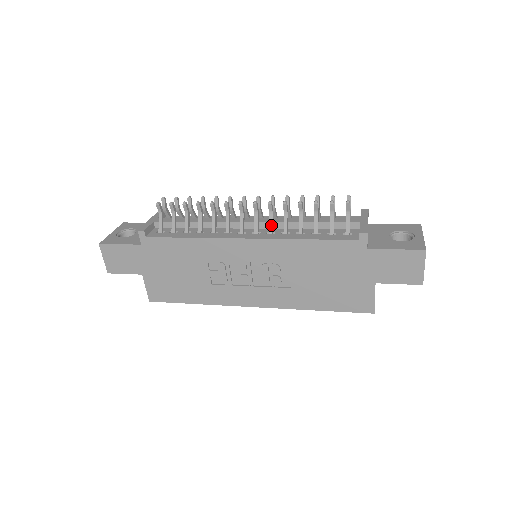
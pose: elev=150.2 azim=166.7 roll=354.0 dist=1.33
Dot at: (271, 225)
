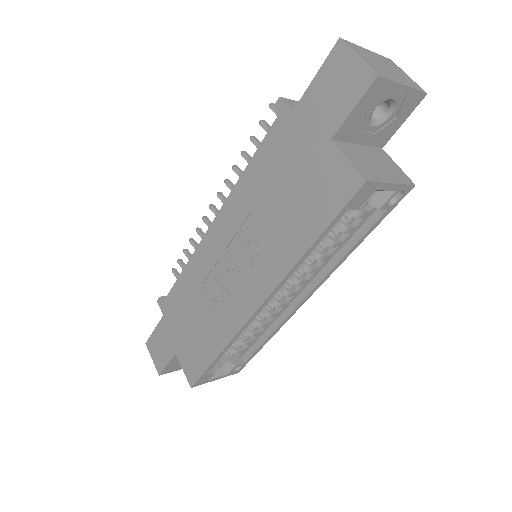
Dot at: occluded
